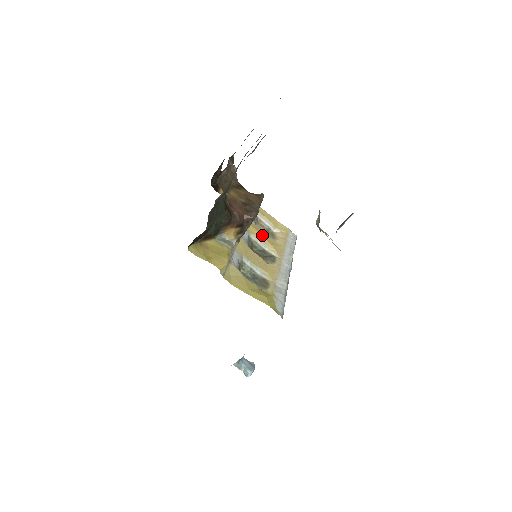
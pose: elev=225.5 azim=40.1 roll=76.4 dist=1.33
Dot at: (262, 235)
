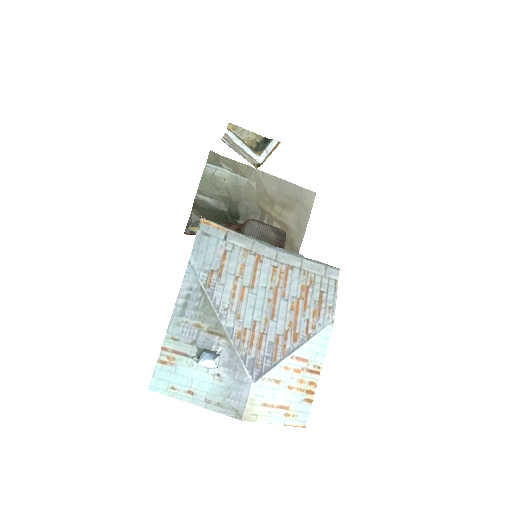
Dot at: occluded
